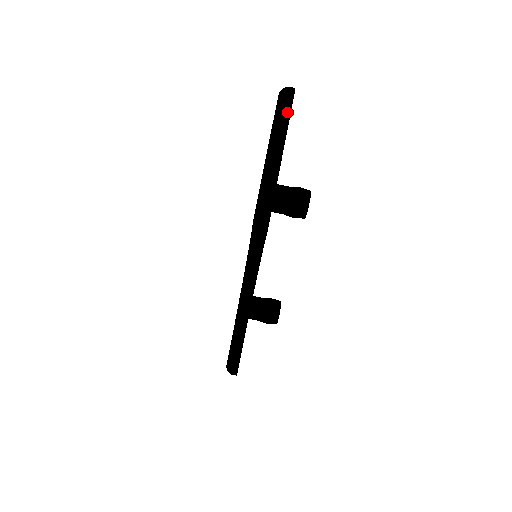
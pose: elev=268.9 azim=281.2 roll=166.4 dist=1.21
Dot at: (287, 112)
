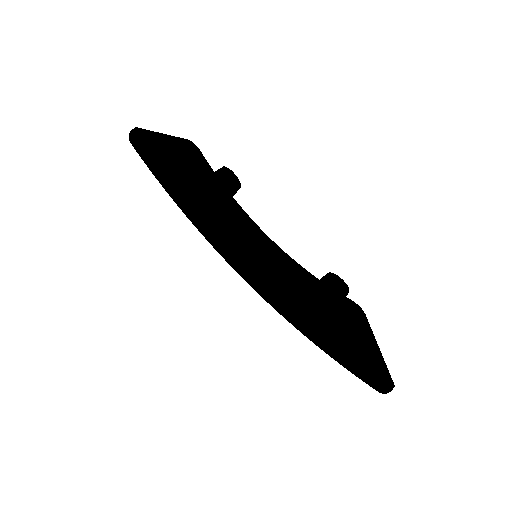
Dot at: (140, 131)
